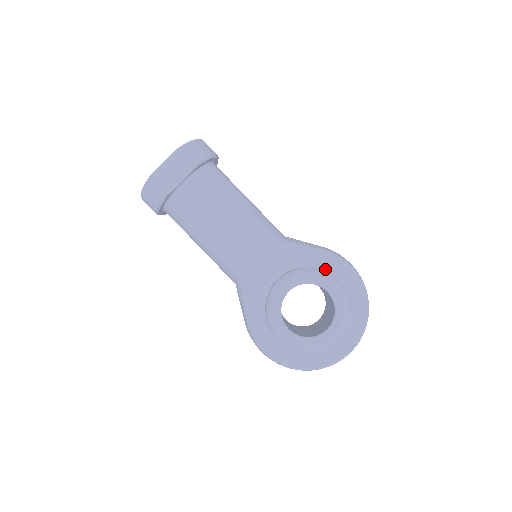
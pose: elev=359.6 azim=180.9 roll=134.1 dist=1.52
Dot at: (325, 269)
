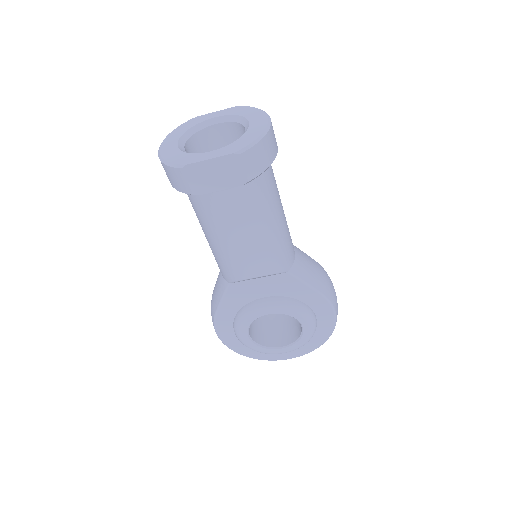
Dot at: (312, 307)
